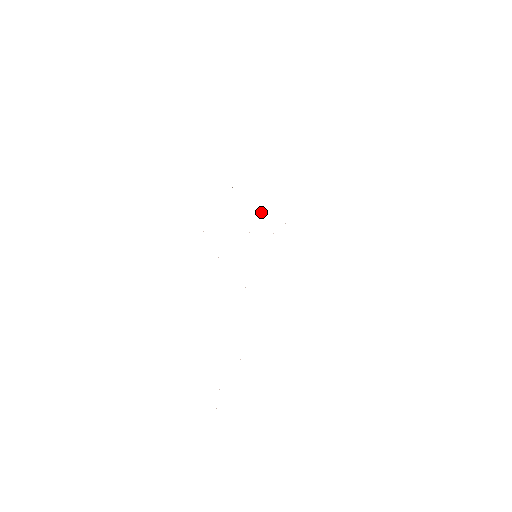
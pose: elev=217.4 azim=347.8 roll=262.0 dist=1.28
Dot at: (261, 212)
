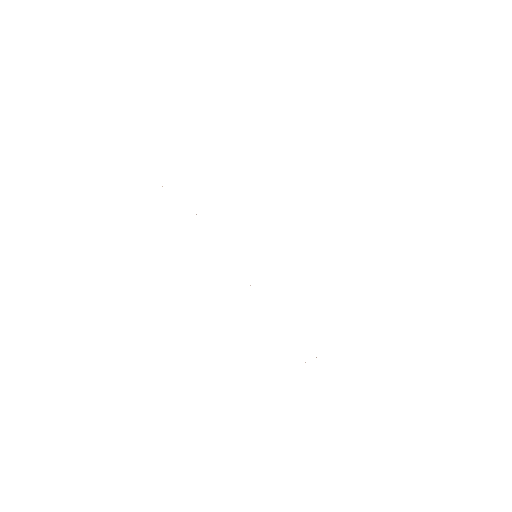
Dot at: occluded
